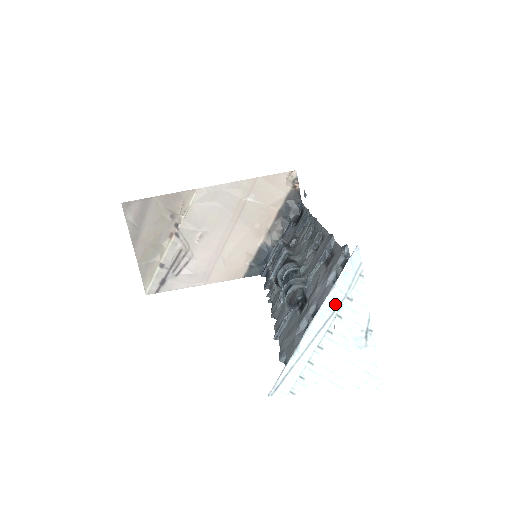
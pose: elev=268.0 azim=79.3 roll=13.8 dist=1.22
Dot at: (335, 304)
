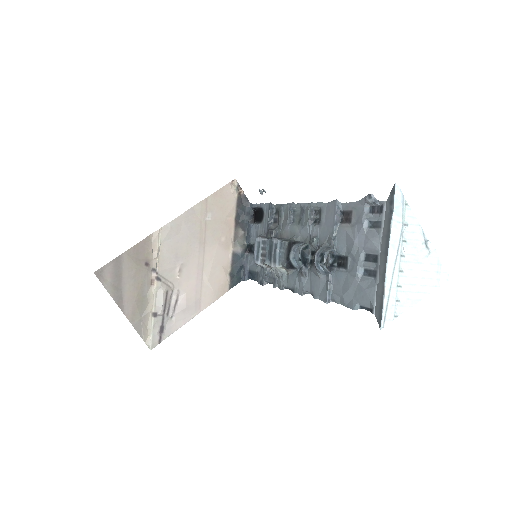
Dot at: (398, 233)
